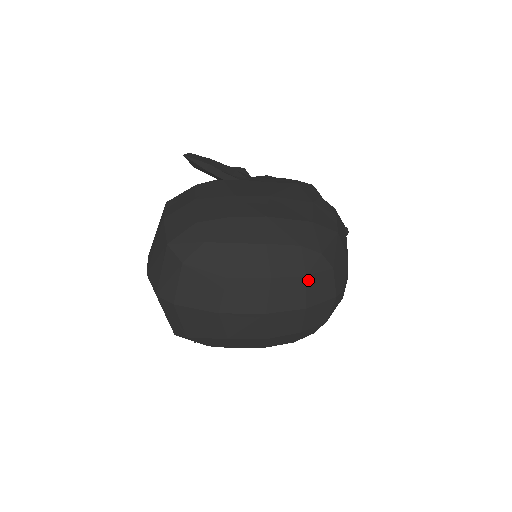
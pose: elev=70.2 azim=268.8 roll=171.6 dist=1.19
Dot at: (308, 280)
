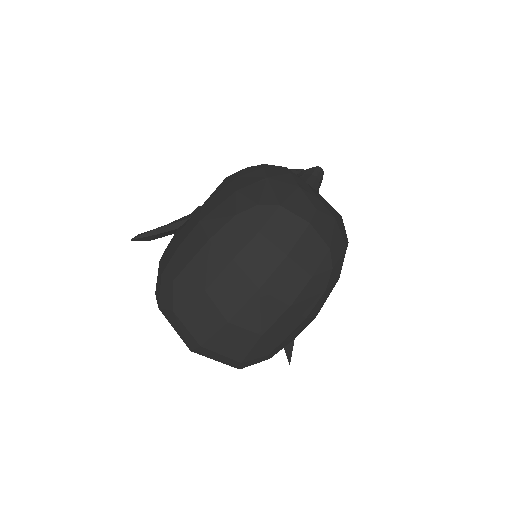
Dot at: (264, 233)
